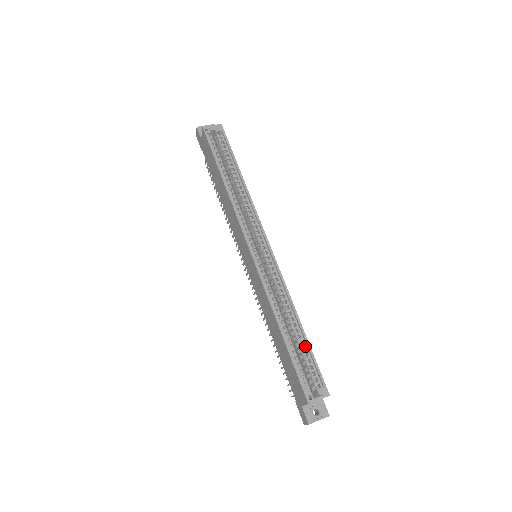
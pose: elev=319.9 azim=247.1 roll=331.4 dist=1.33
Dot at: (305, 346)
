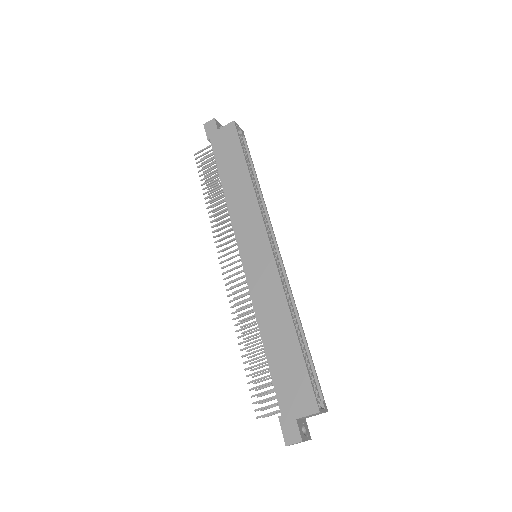
Dot at: (307, 356)
